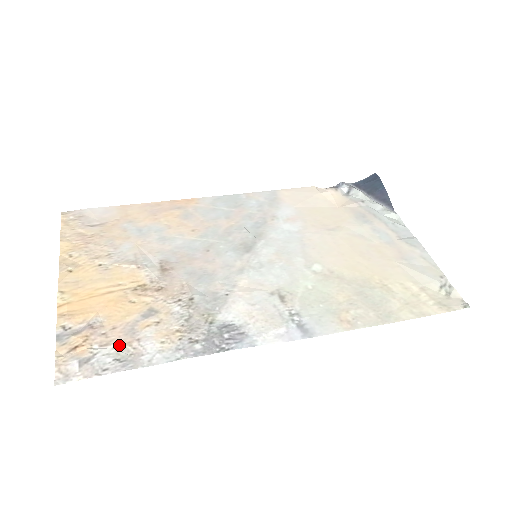
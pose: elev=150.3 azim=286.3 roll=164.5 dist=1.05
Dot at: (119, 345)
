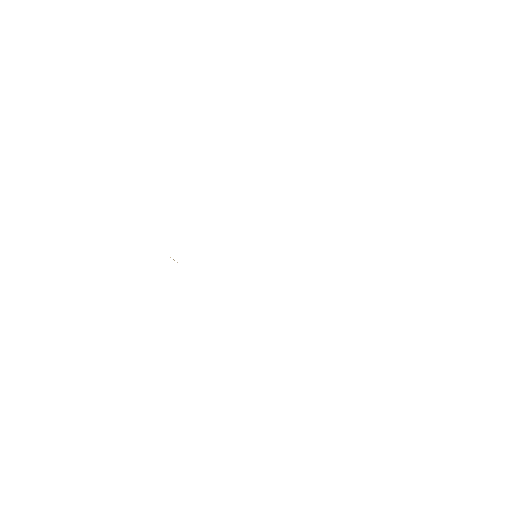
Dot at: occluded
